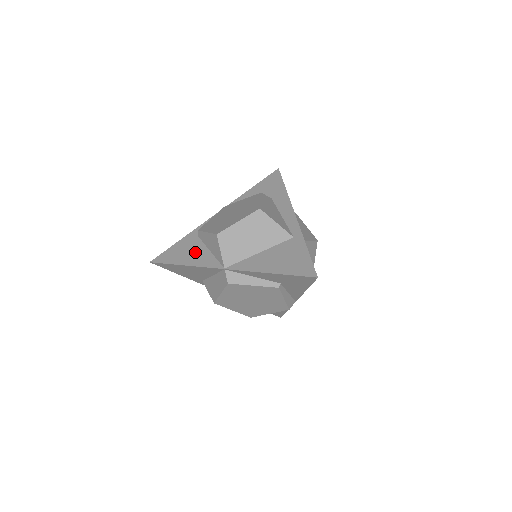
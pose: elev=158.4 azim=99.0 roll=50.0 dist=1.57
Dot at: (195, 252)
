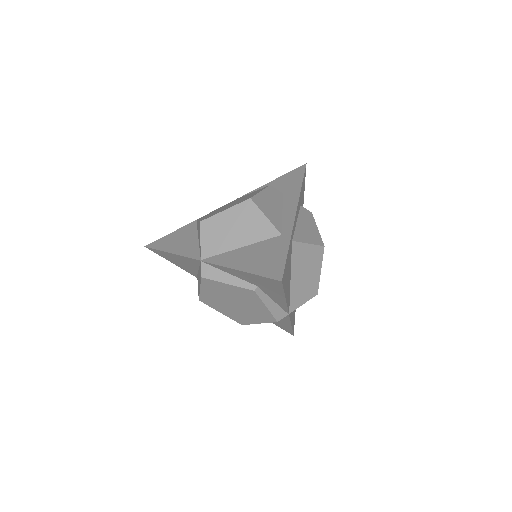
Dot at: (185, 241)
